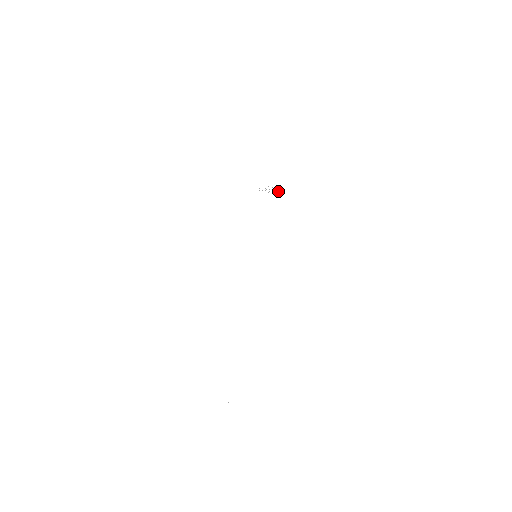
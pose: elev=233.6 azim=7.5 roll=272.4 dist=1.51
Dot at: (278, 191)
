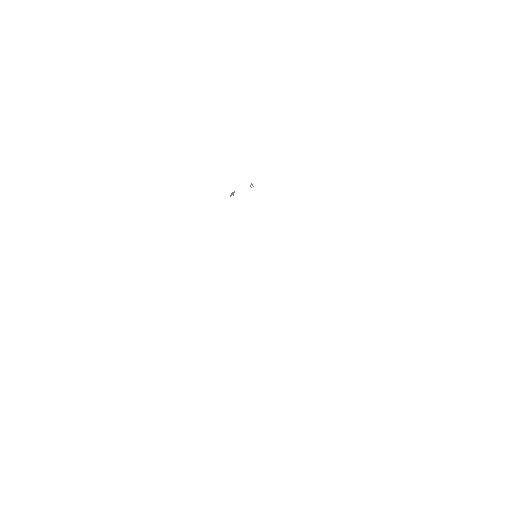
Dot at: occluded
